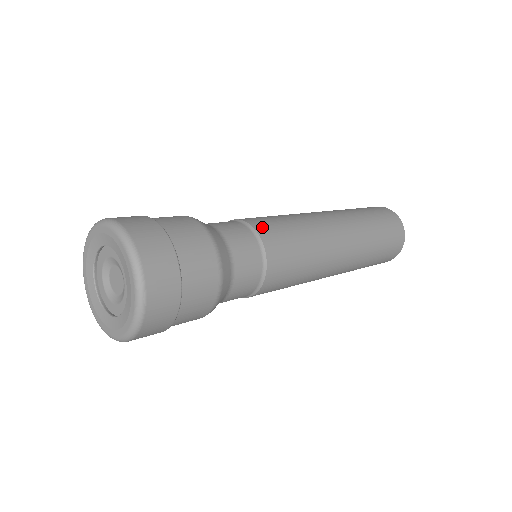
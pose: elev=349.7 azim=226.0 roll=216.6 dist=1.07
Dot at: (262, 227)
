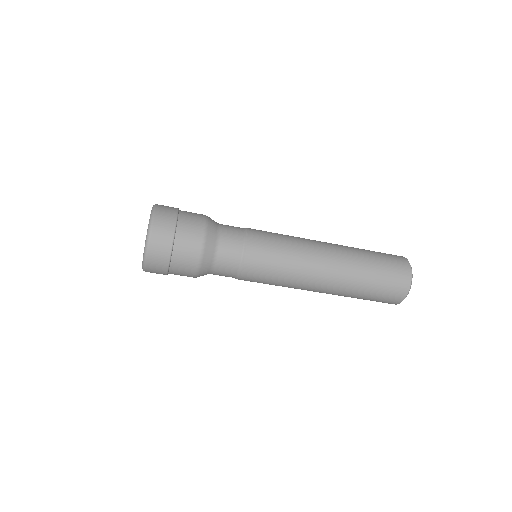
Dot at: (254, 235)
